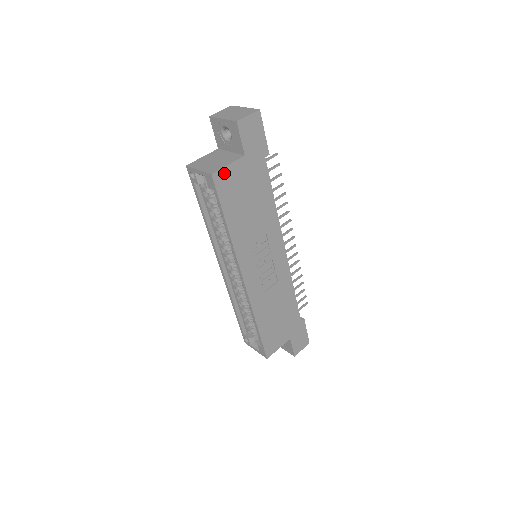
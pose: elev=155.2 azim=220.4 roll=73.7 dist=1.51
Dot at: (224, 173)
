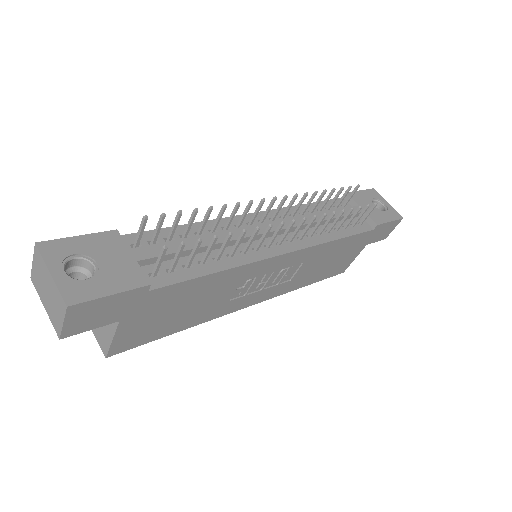
Dot at: (118, 343)
